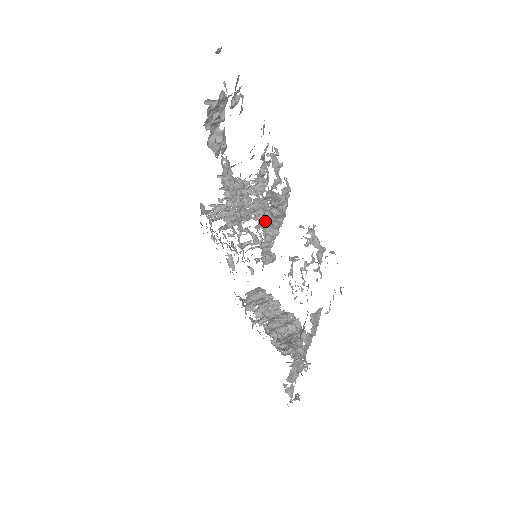
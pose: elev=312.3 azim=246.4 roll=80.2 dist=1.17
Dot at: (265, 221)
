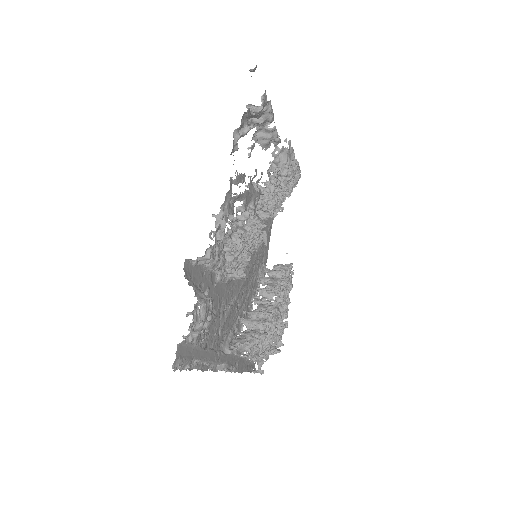
Dot at: (231, 251)
